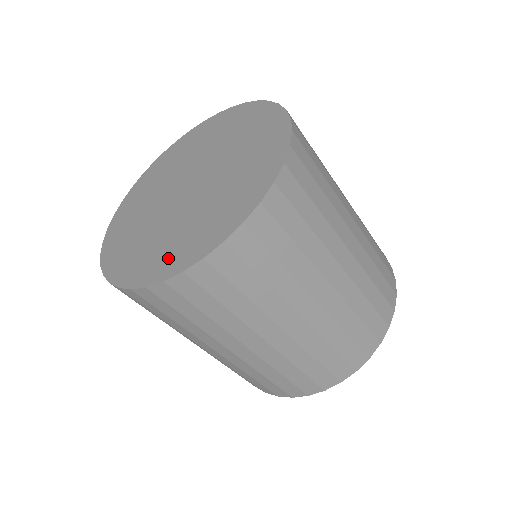
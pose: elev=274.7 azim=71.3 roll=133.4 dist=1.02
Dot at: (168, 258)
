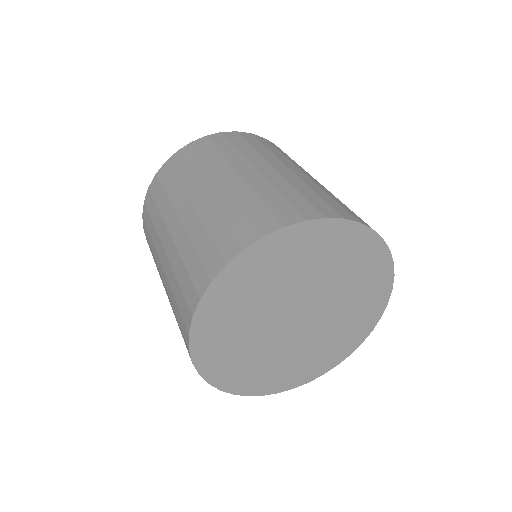
Dot at: occluded
